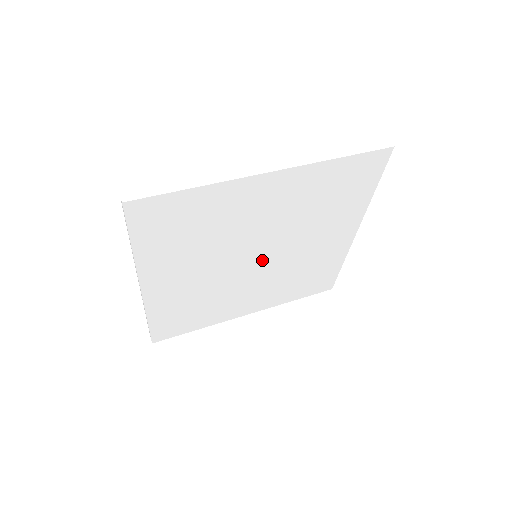
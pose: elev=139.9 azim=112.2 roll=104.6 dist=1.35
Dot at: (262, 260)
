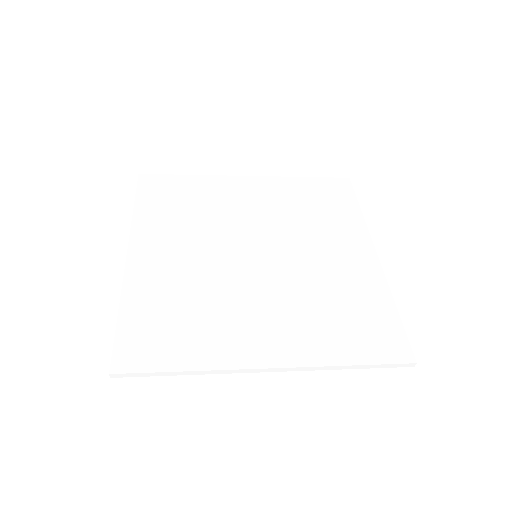
Dot at: (264, 259)
